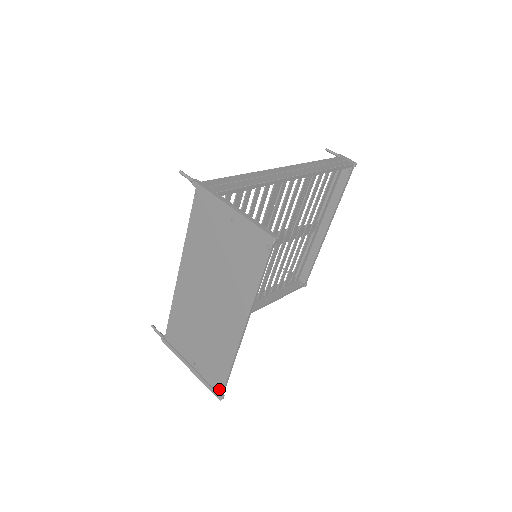
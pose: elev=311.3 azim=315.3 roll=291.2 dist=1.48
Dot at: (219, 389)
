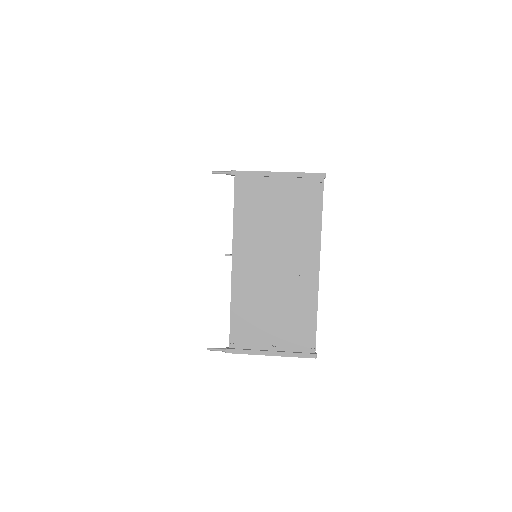
Dot at: (311, 348)
